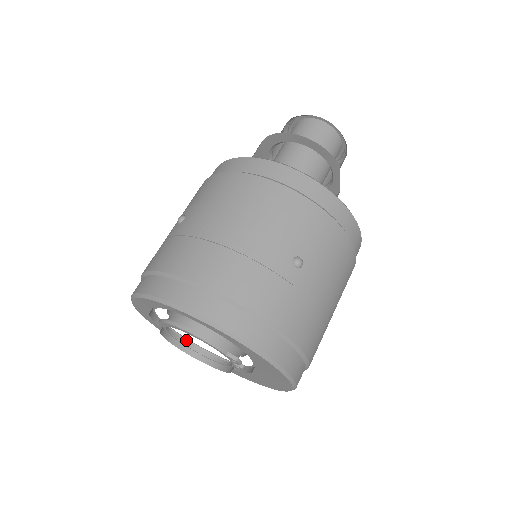
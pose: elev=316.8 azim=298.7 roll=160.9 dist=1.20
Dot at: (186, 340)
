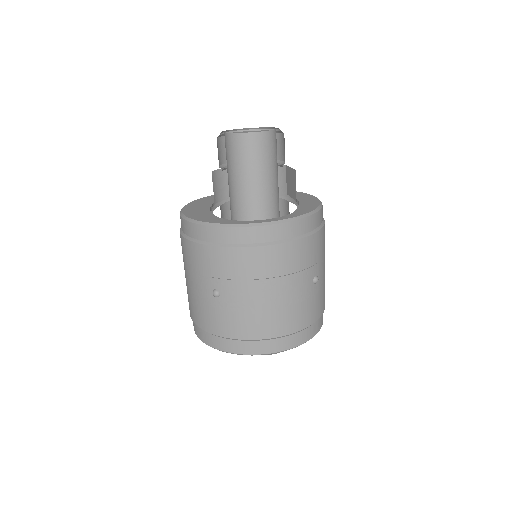
Dot at: occluded
